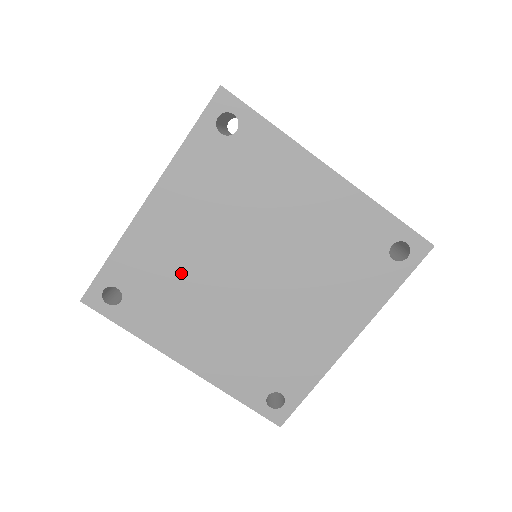
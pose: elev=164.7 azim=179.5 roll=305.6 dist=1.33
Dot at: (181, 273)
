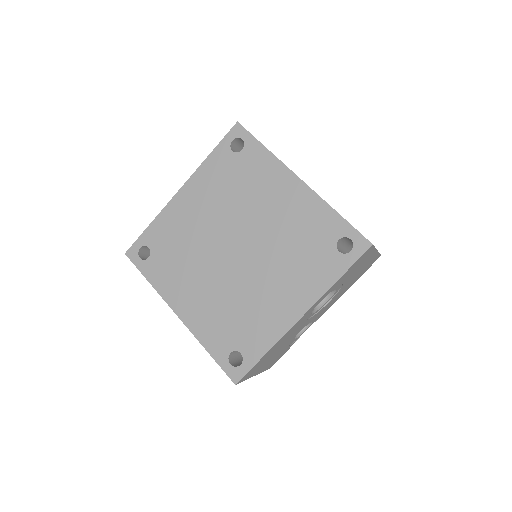
Dot at: (190, 242)
